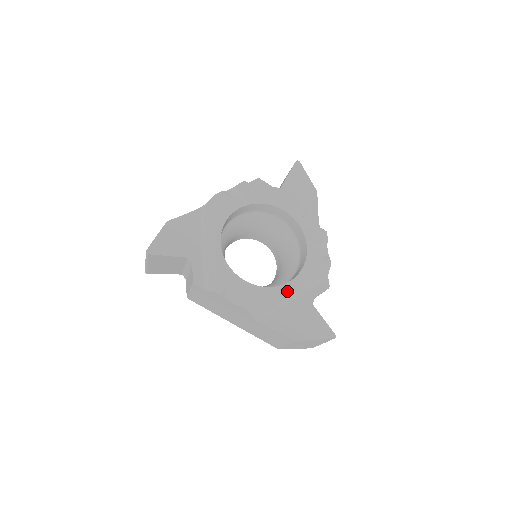
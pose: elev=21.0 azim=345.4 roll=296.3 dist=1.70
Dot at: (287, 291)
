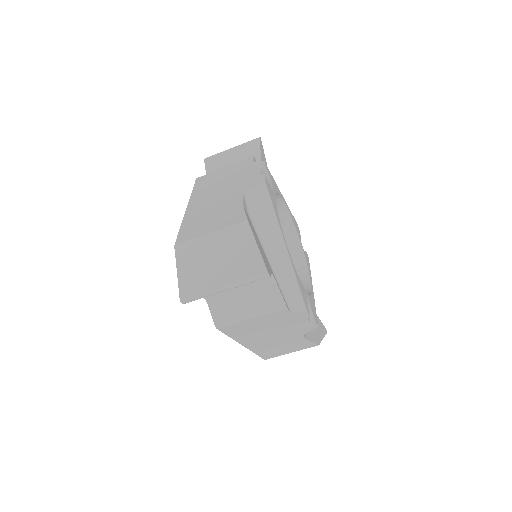
Dot at: occluded
